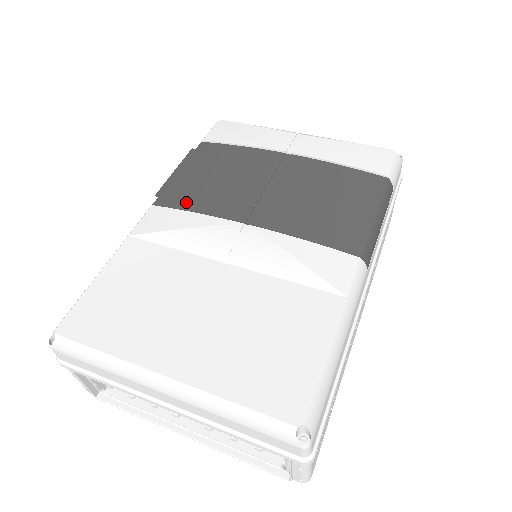
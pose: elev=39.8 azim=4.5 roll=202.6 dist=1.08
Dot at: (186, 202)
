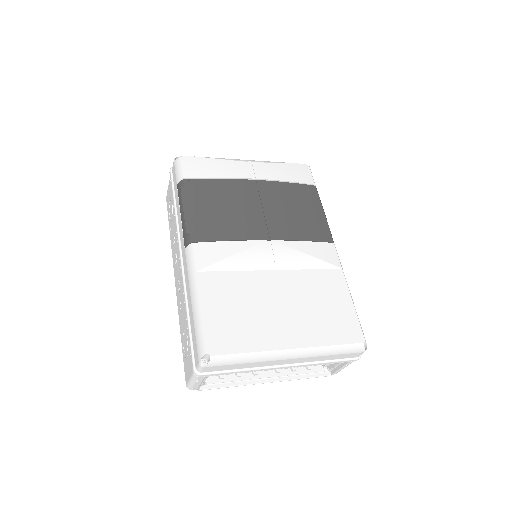
Dot at: (216, 234)
